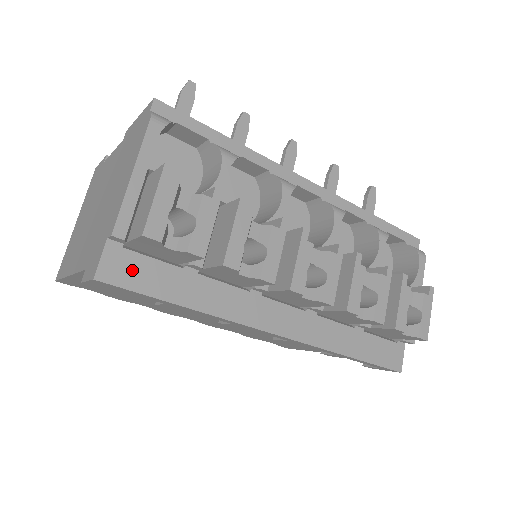
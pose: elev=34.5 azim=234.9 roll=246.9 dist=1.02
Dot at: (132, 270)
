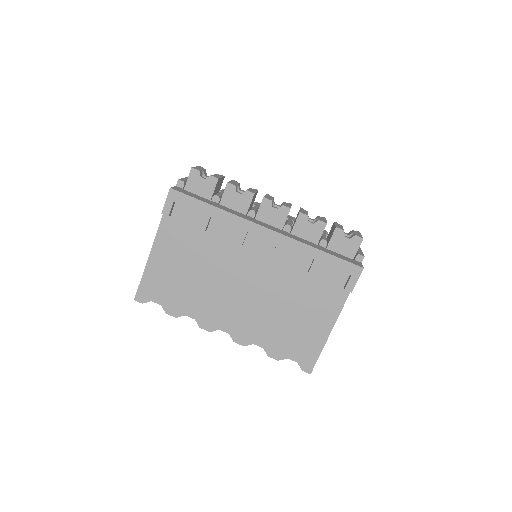
Dot at: (187, 193)
